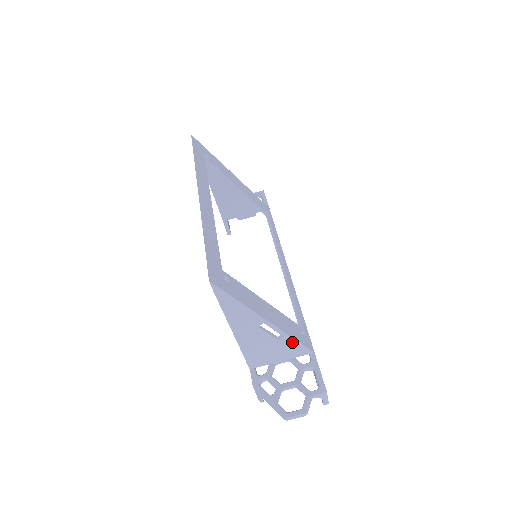
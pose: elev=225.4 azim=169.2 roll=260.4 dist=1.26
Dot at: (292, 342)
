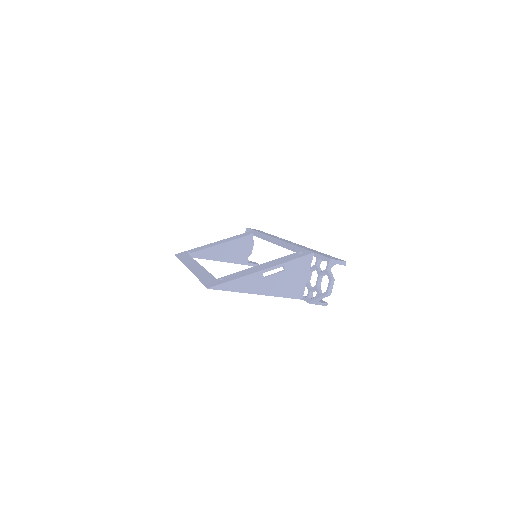
Dot at: (293, 263)
